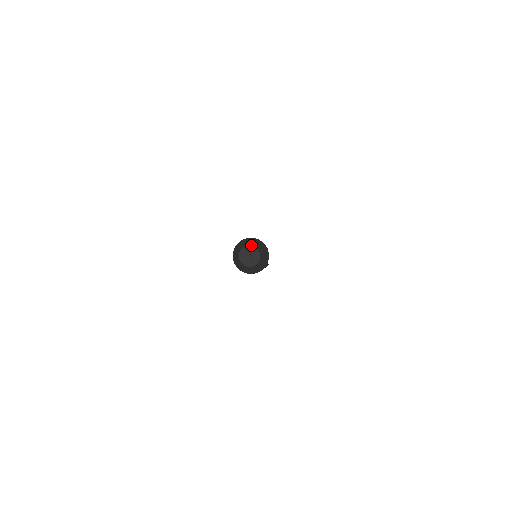
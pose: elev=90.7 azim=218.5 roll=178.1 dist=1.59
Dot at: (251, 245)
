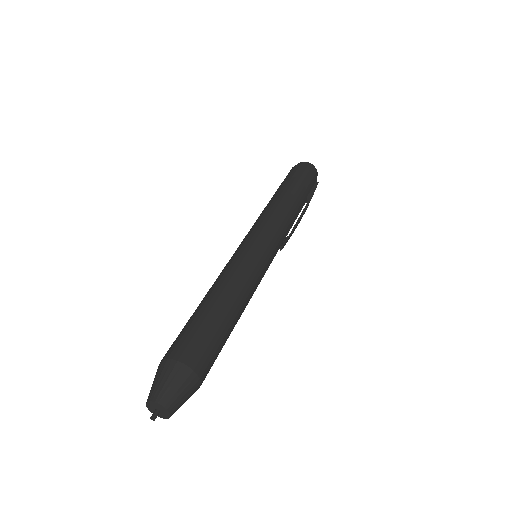
Dot at: (150, 401)
